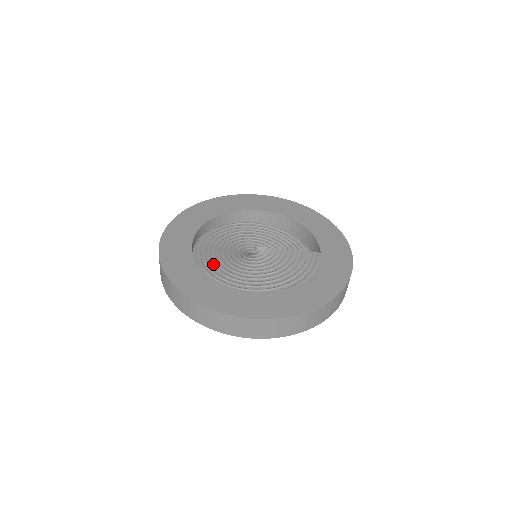
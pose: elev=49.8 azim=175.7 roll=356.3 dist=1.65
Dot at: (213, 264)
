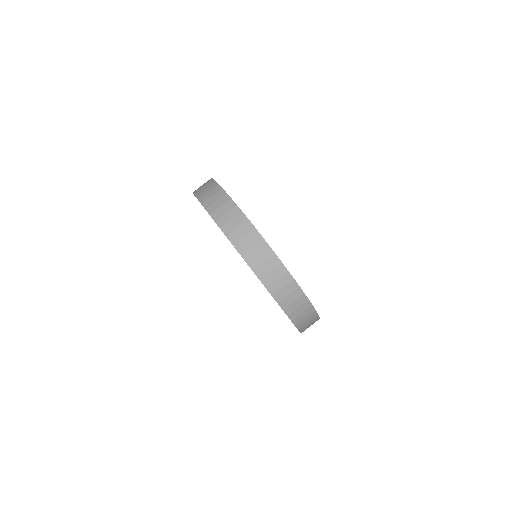
Dot at: occluded
